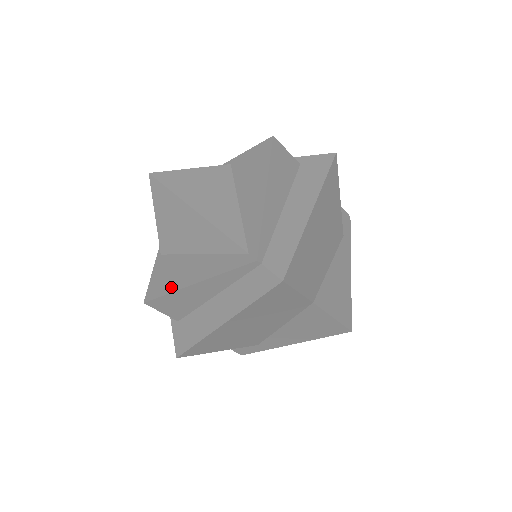
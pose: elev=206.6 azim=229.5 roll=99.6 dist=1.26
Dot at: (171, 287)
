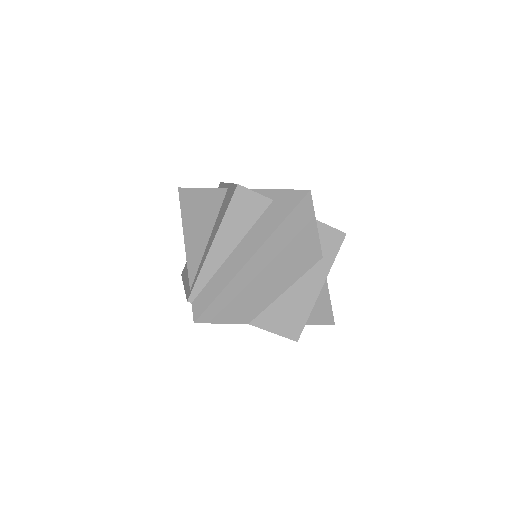
Dot at: (184, 276)
